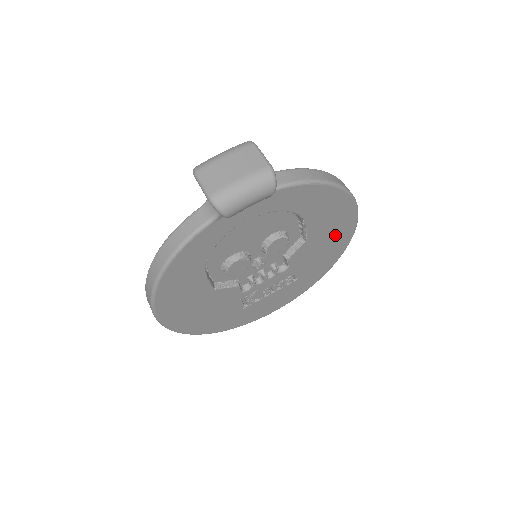
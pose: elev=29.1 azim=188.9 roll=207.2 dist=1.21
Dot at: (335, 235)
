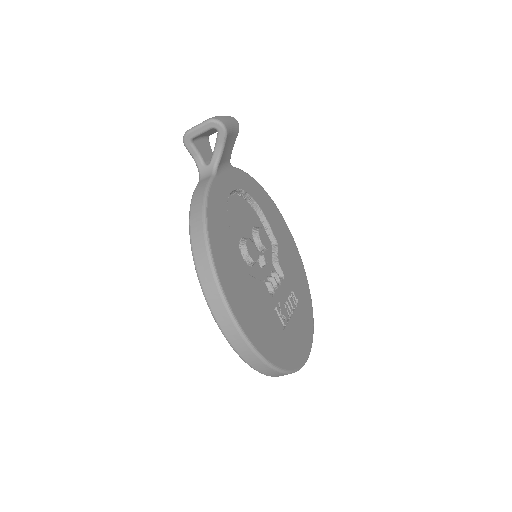
Dot at: (290, 249)
